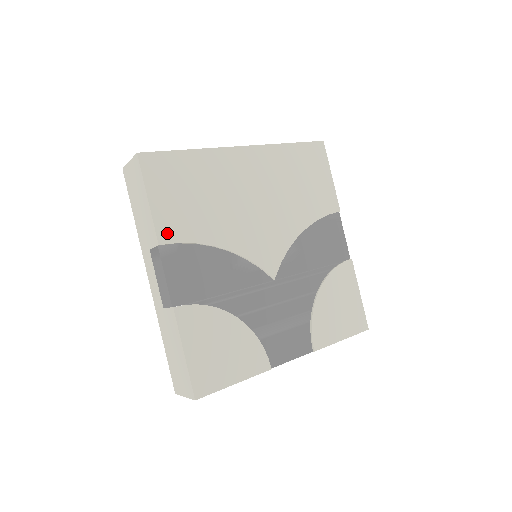
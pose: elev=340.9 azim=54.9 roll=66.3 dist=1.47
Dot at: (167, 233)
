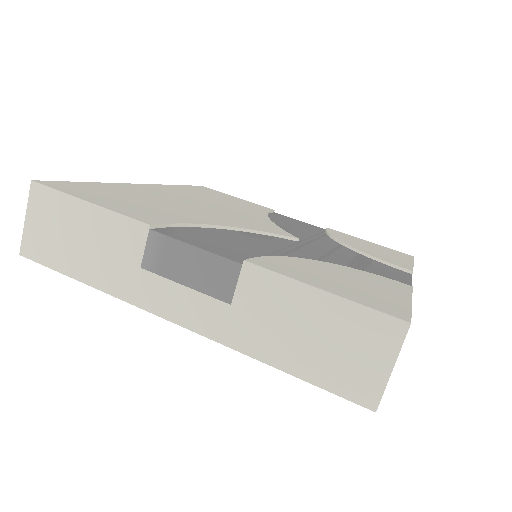
Dot at: (146, 219)
